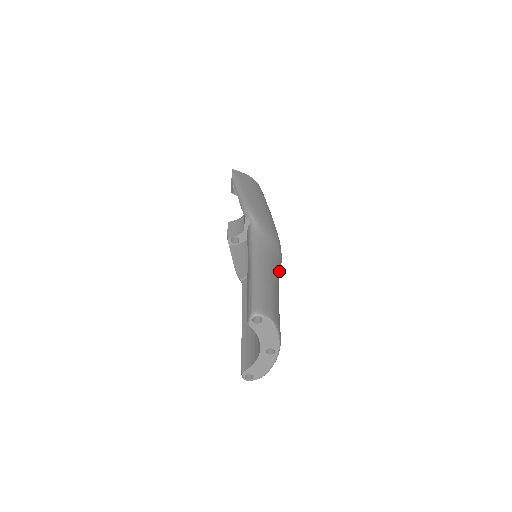
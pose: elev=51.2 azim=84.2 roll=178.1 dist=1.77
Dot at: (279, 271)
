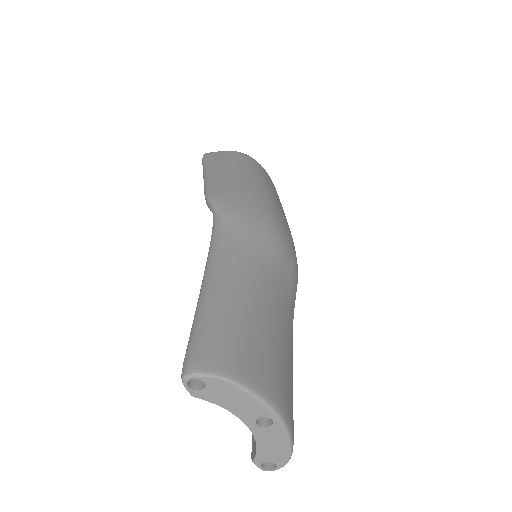
Dot at: (276, 267)
